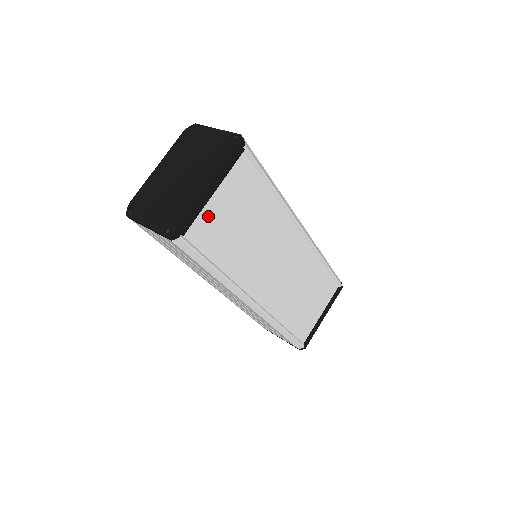
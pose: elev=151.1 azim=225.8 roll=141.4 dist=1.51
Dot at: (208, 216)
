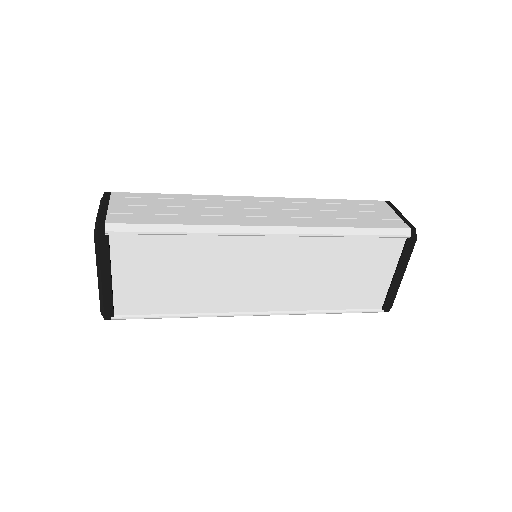
Dot at: (125, 292)
